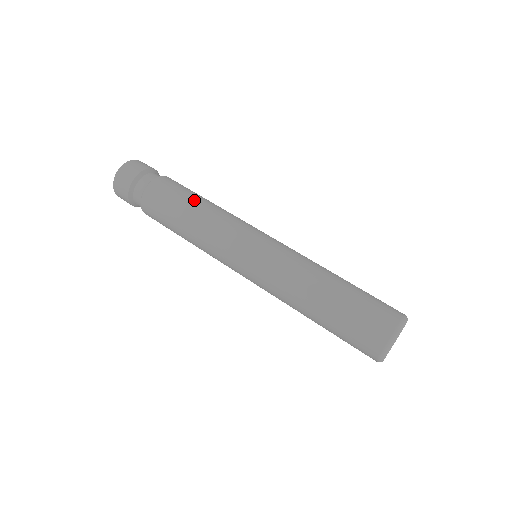
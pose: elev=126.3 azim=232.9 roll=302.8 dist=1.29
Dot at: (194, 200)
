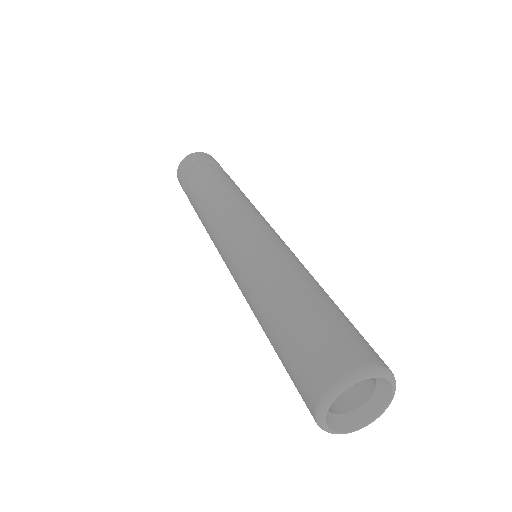
Dot at: (231, 187)
